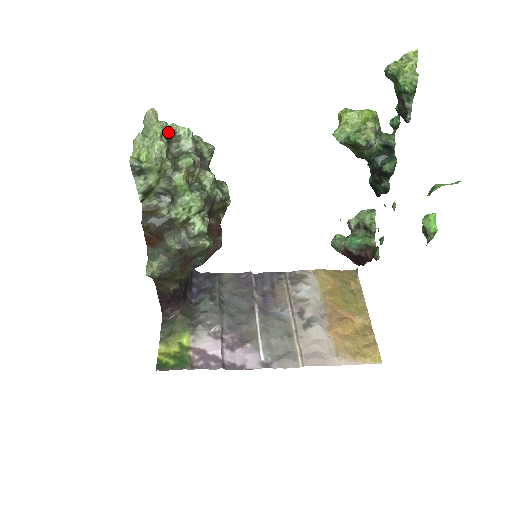
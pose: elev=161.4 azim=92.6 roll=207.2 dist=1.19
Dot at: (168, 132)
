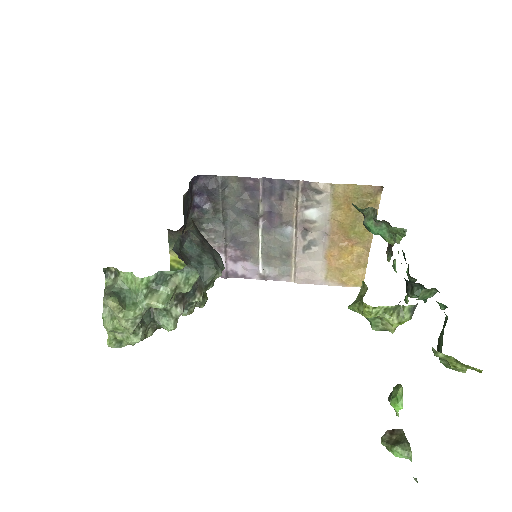
Dot at: (140, 320)
